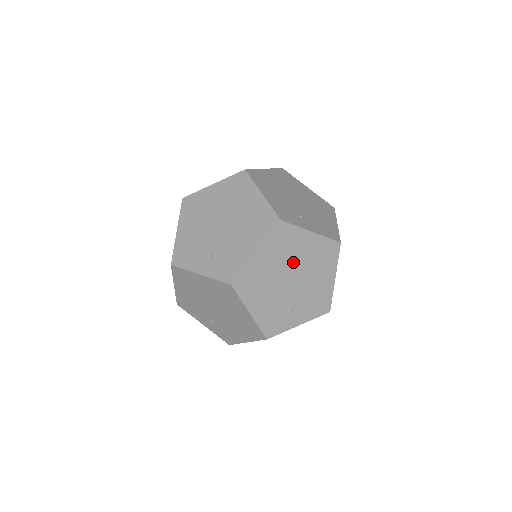
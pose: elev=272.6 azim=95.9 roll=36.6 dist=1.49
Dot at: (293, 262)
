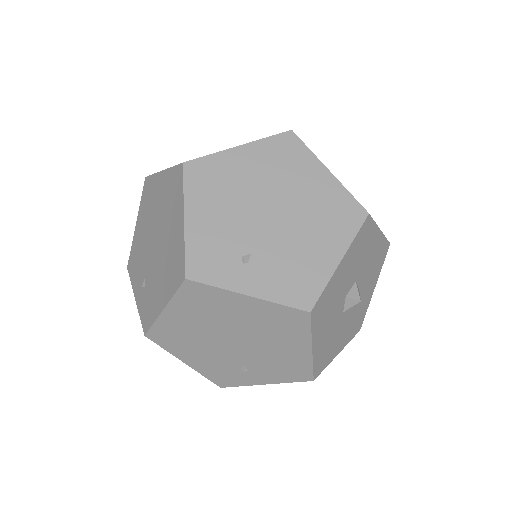
Dot at: (284, 192)
